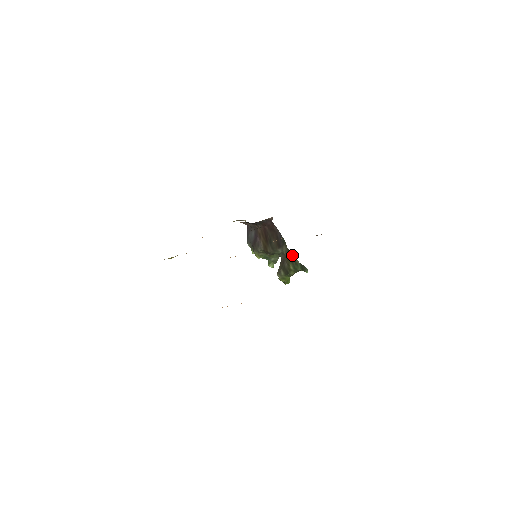
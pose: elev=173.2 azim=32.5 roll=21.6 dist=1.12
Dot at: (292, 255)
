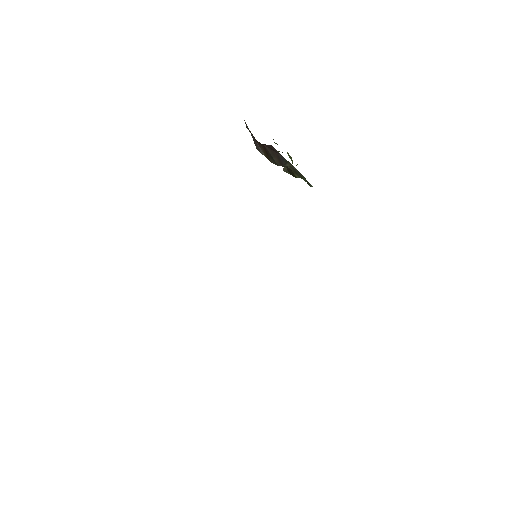
Dot at: (296, 170)
